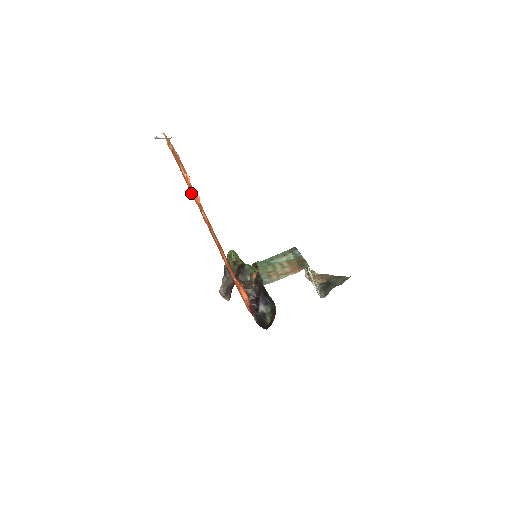
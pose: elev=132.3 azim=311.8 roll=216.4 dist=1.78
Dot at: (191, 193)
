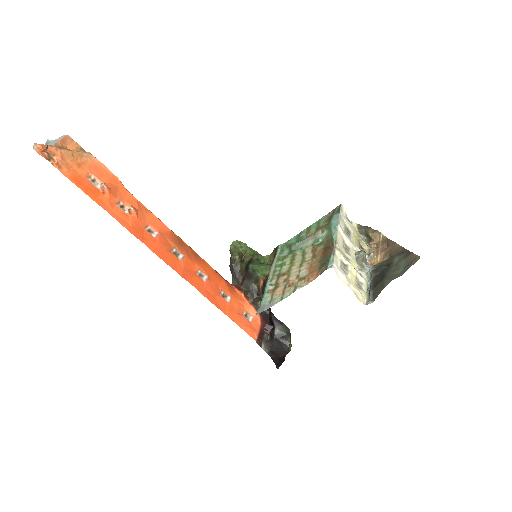
Dot at: (114, 212)
